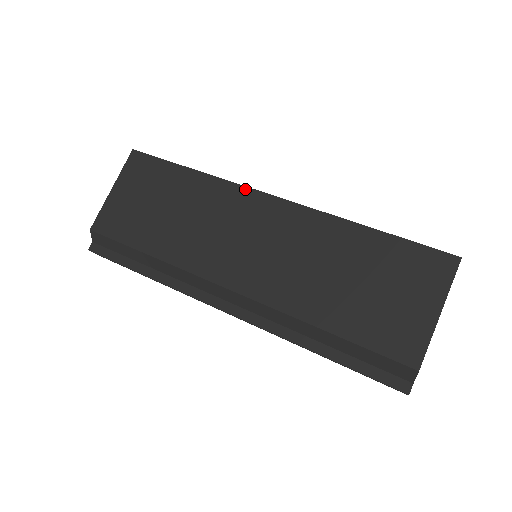
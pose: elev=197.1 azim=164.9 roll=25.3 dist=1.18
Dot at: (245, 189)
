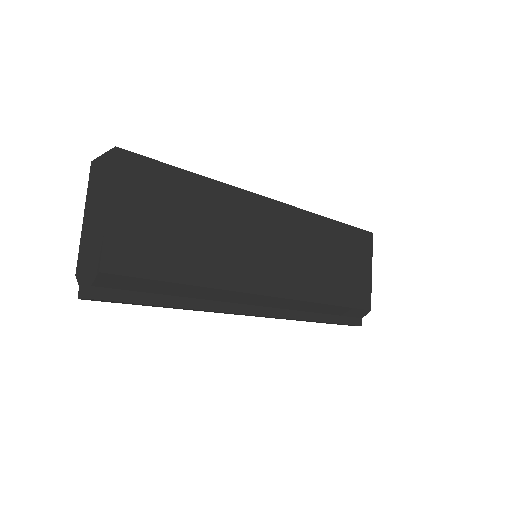
Dot at: (254, 196)
